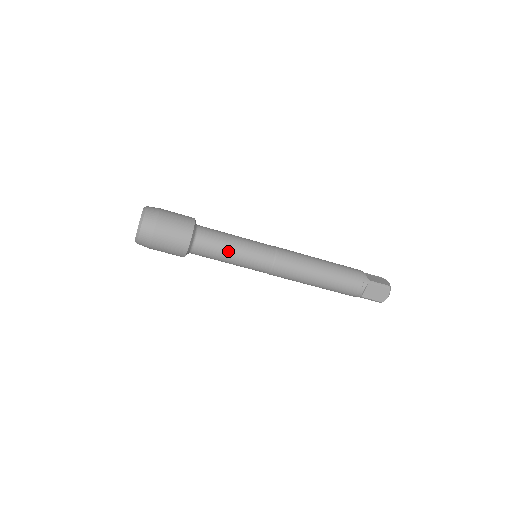
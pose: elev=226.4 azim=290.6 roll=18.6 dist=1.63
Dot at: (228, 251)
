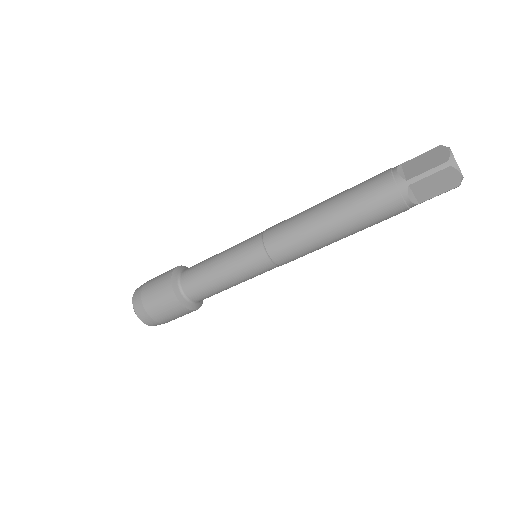
Dot at: (219, 282)
